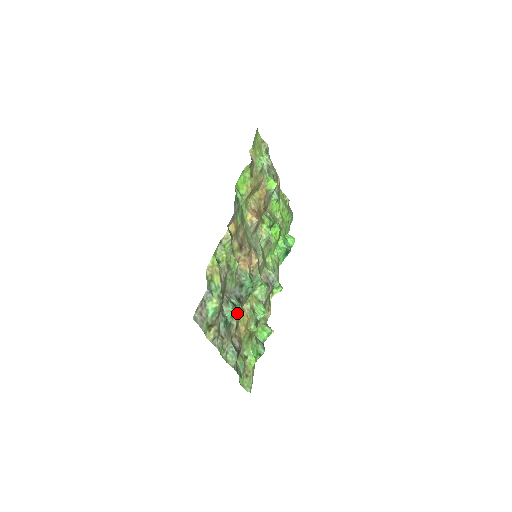
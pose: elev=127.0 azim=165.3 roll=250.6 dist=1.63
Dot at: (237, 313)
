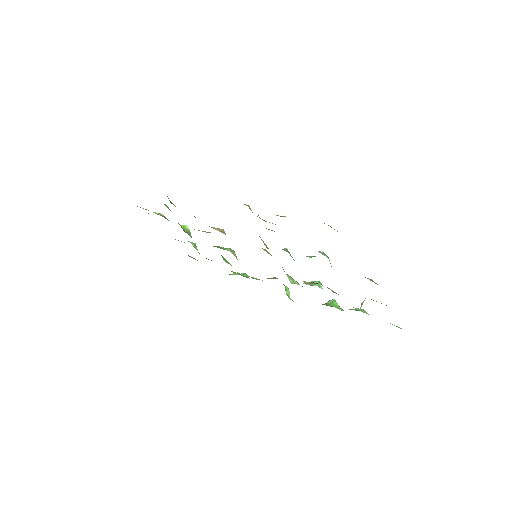
Dot at: occluded
